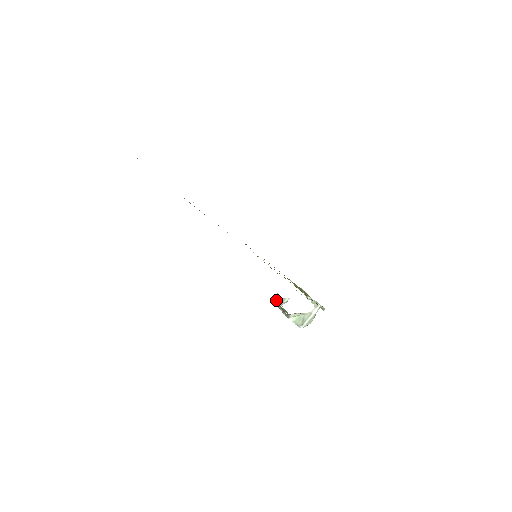
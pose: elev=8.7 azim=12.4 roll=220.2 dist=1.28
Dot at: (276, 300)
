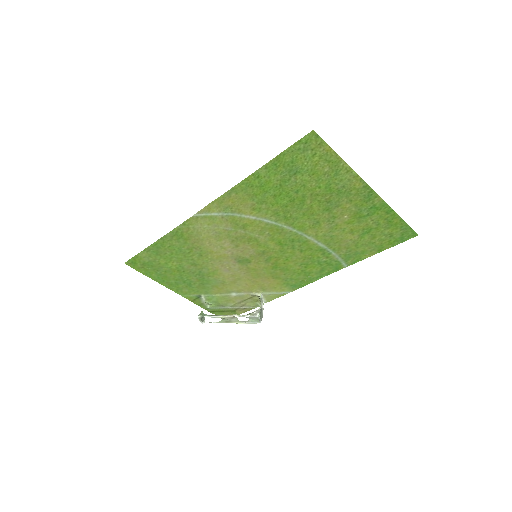
Dot at: (201, 318)
